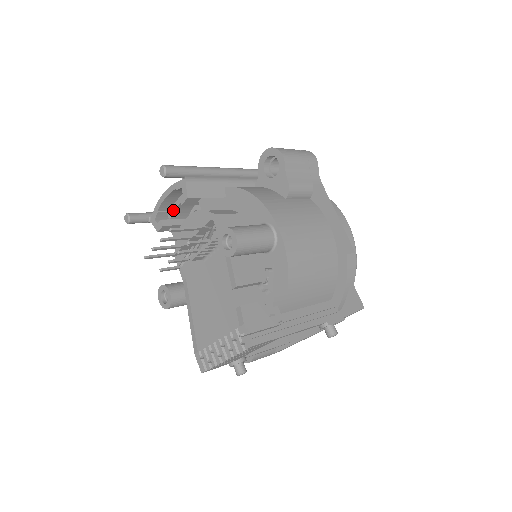
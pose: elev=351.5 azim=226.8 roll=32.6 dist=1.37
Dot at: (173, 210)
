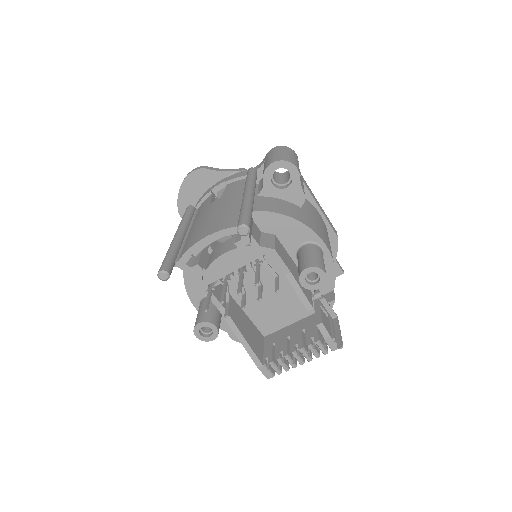
Dot at: (203, 248)
